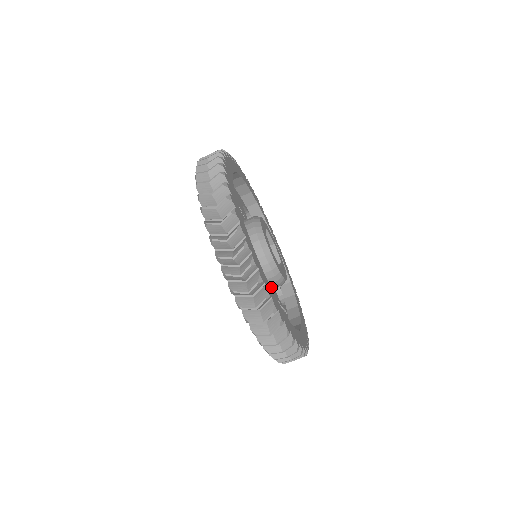
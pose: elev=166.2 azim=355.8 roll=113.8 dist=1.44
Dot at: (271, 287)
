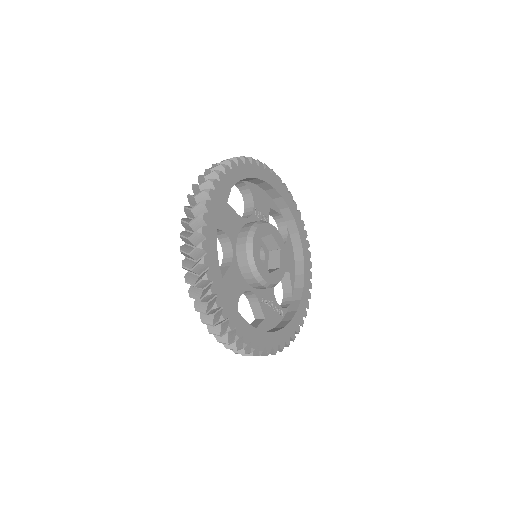
Dot at: (256, 287)
